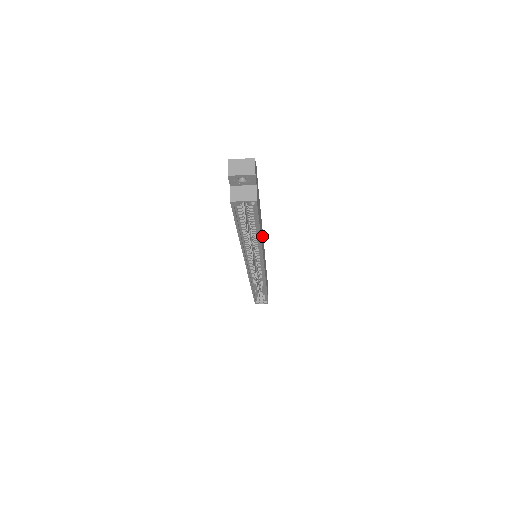
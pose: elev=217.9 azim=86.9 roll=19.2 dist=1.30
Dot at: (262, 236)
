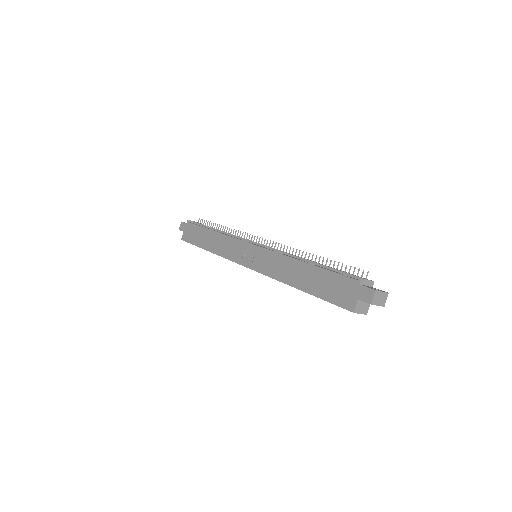
Dot at: occluded
